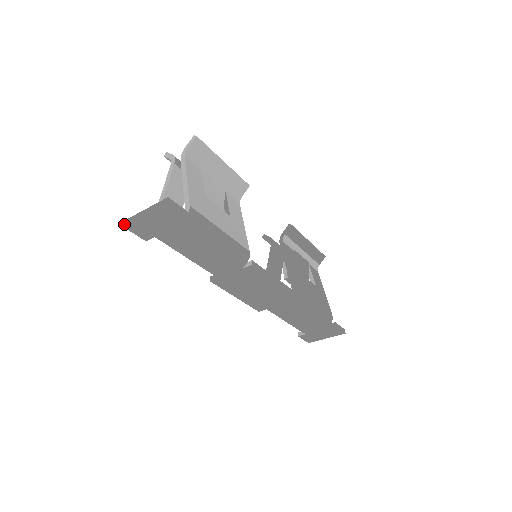
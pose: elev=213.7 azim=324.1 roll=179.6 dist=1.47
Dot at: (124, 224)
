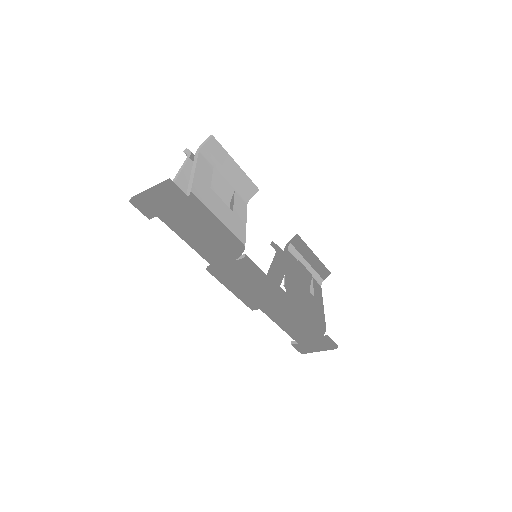
Dot at: (131, 200)
